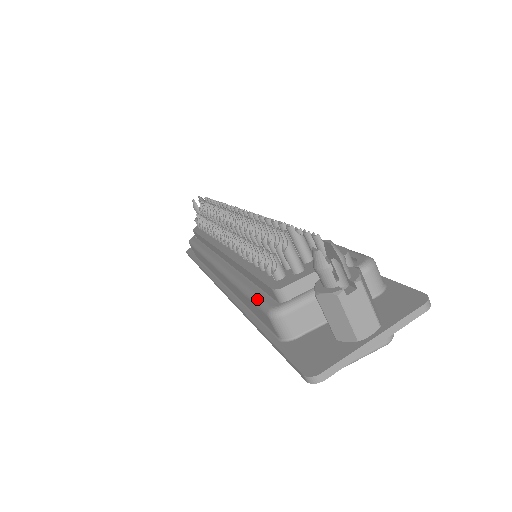
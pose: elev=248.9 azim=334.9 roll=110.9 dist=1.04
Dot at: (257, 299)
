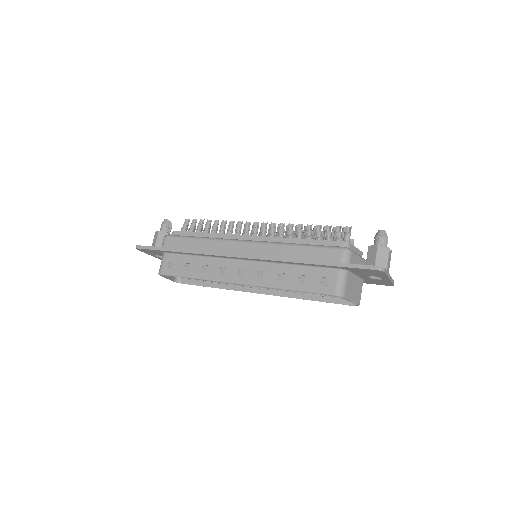
Dot at: occluded
